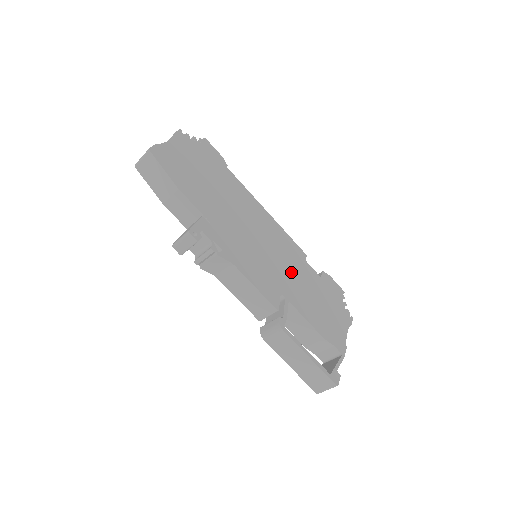
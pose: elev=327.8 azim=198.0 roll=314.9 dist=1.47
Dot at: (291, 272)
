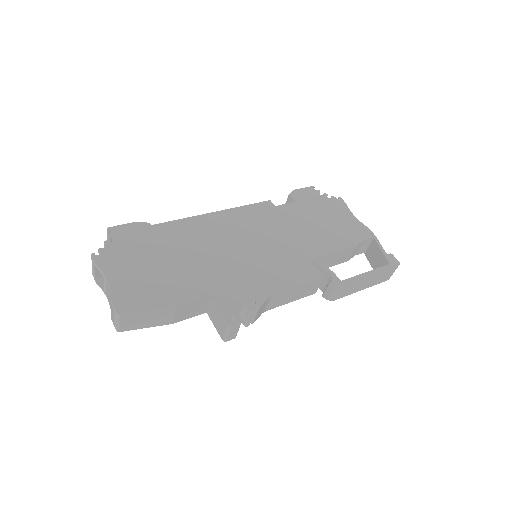
Dot at: (286, 233)
